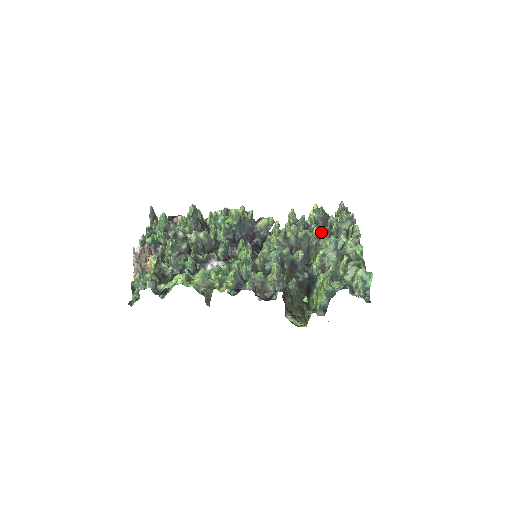
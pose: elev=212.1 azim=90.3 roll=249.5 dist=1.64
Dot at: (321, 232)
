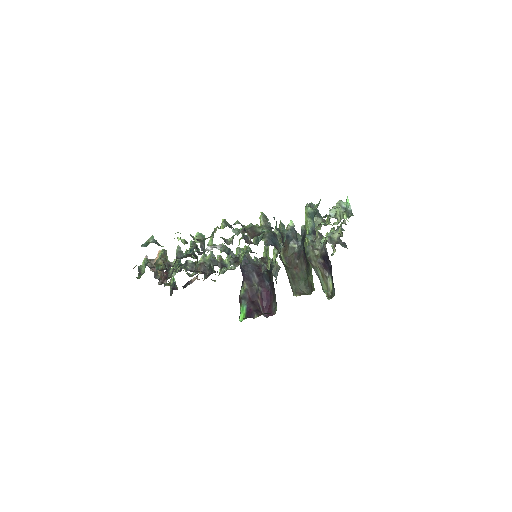
Dot at: (315, 240)
